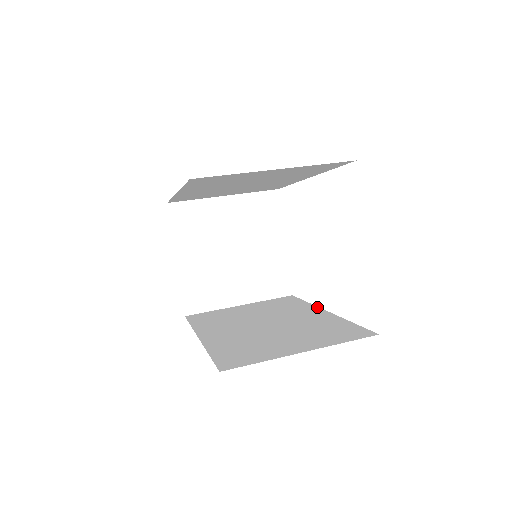
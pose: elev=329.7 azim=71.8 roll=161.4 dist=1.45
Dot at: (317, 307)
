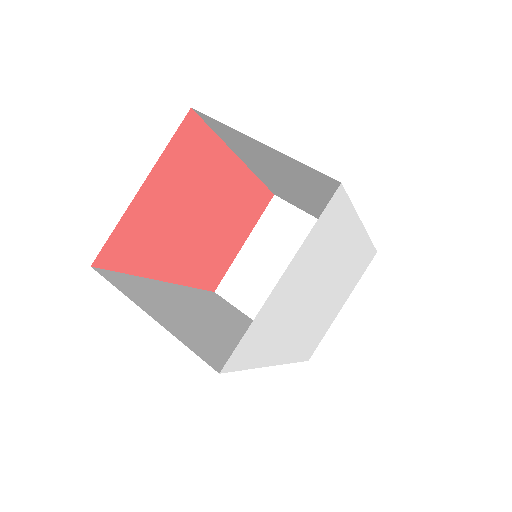
Dot at: (281, 363)
